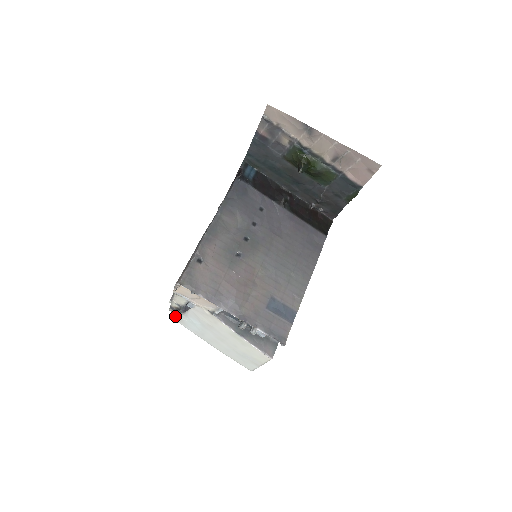
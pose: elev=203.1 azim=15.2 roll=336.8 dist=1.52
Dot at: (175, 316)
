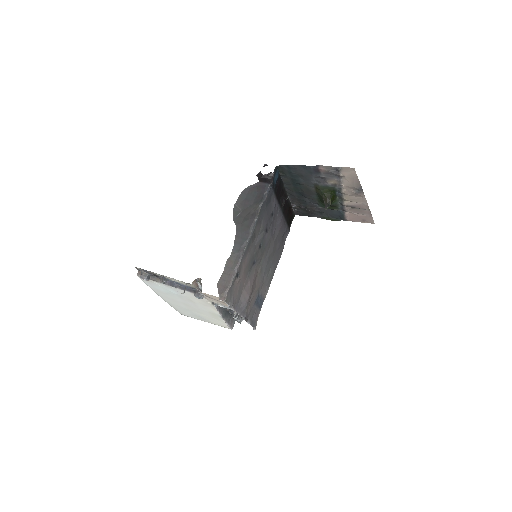
Dot at: (148, 279)
